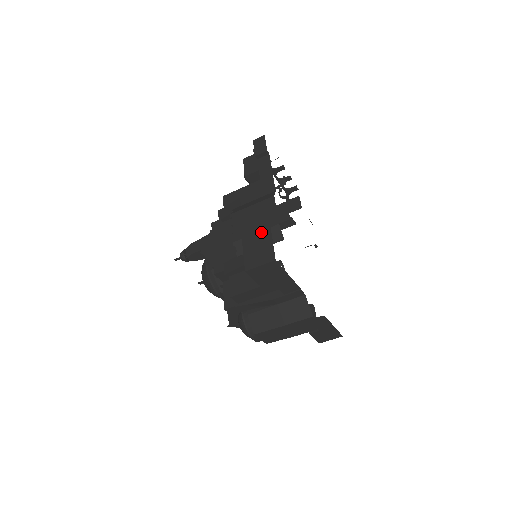
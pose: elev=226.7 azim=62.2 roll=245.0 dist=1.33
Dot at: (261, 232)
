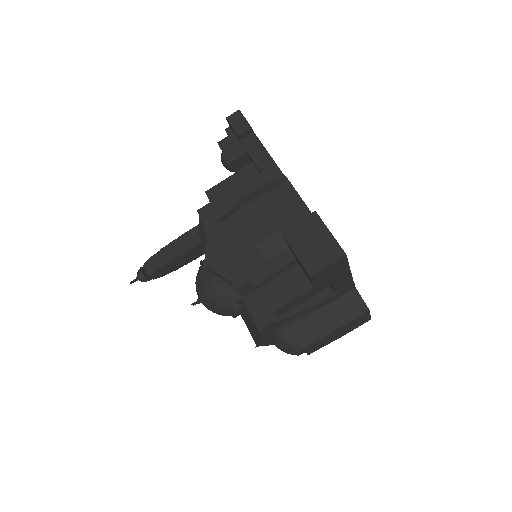
Dot at: (309, 225)
